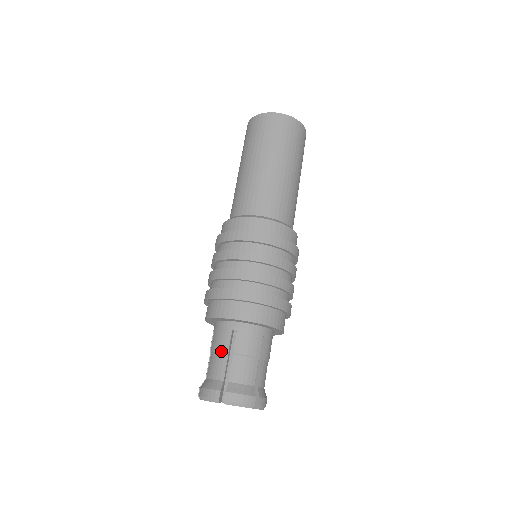
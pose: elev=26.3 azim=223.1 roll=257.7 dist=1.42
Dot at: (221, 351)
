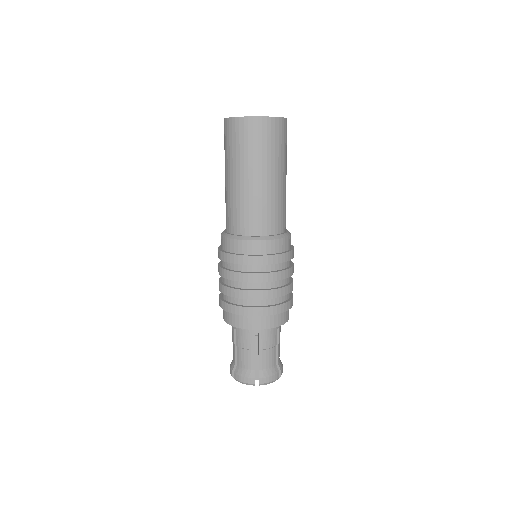
Dot at: (248, 349)
